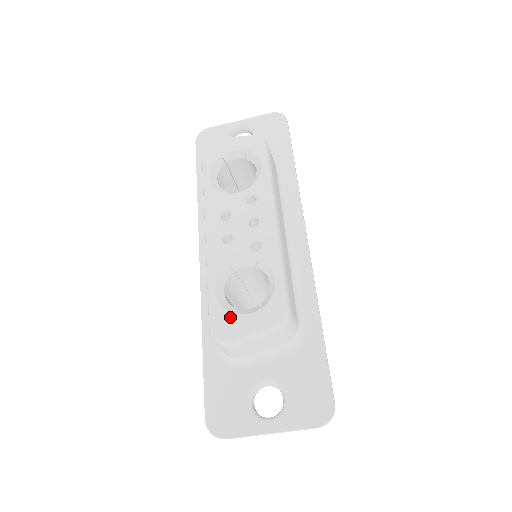
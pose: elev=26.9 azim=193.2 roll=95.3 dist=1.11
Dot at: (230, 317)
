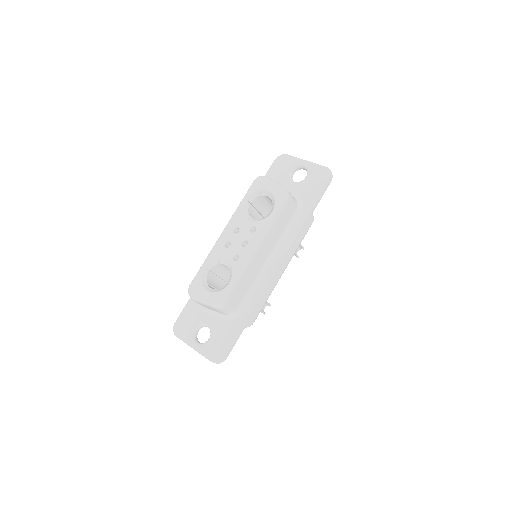
Dot at: (200, 286)
